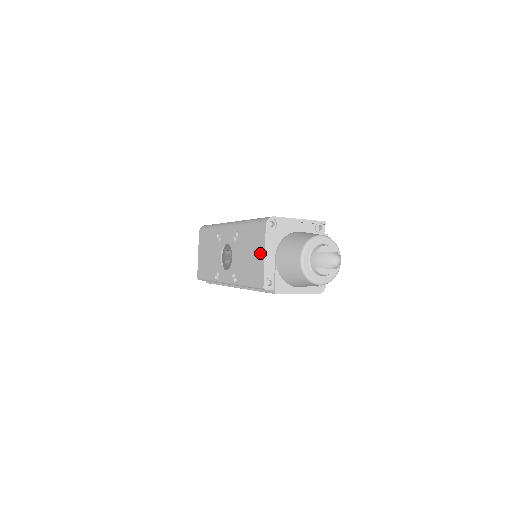
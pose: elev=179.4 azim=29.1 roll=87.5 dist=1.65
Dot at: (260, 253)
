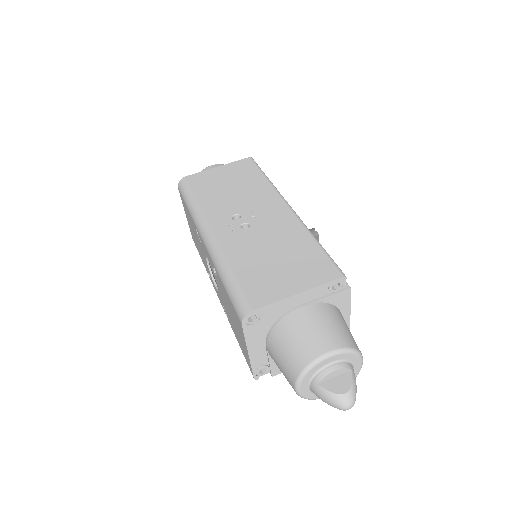
Dot at: (243, 342)
